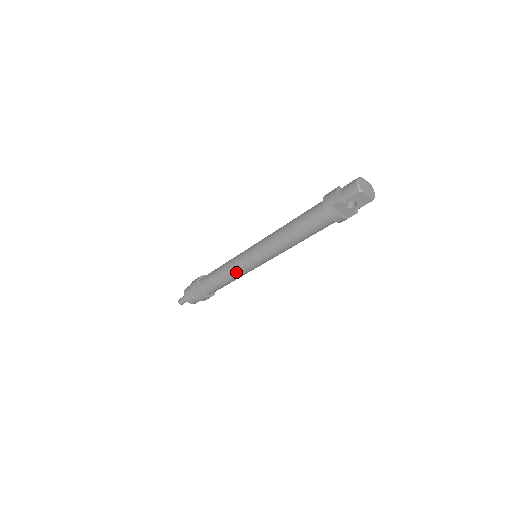
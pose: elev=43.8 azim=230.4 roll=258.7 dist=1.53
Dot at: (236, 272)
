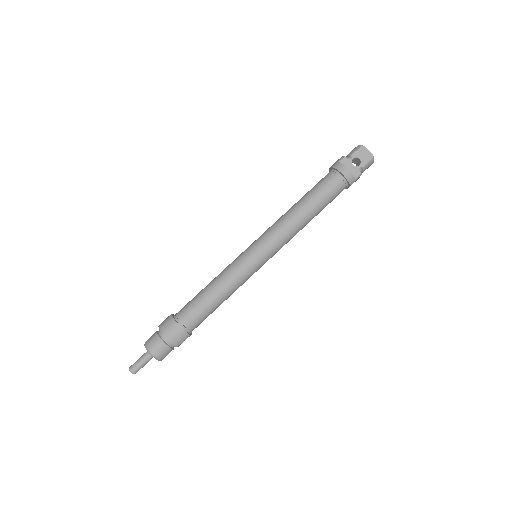
Dot at: (231, 272)
